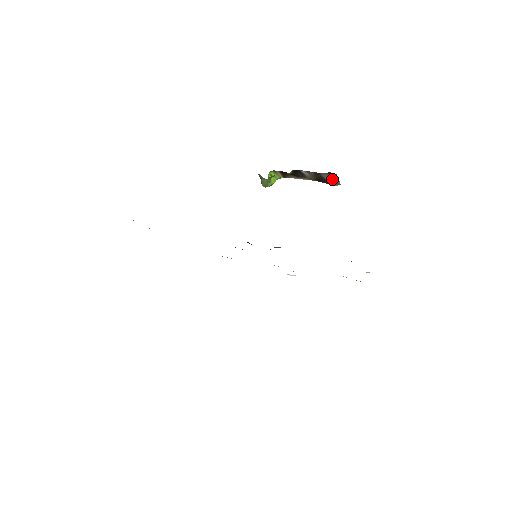
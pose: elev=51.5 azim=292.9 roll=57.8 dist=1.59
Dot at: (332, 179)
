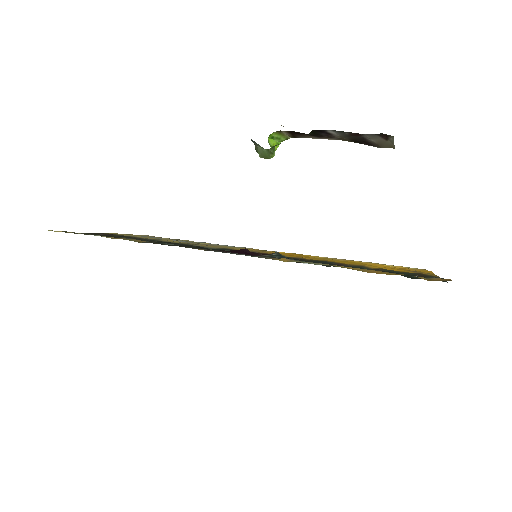
Dot at: (382, 141)
